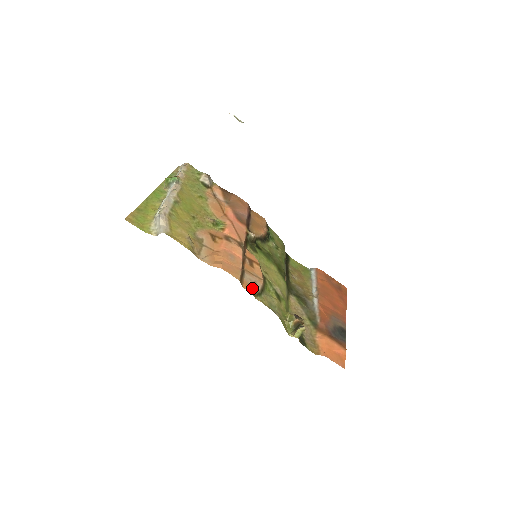
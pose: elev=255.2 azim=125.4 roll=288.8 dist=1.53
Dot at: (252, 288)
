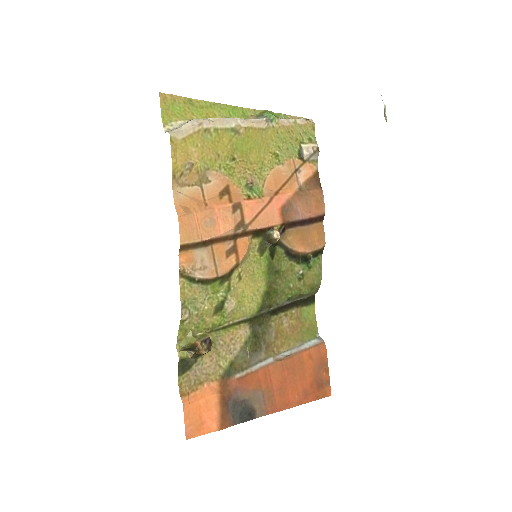
Dot at: (189, 266)
